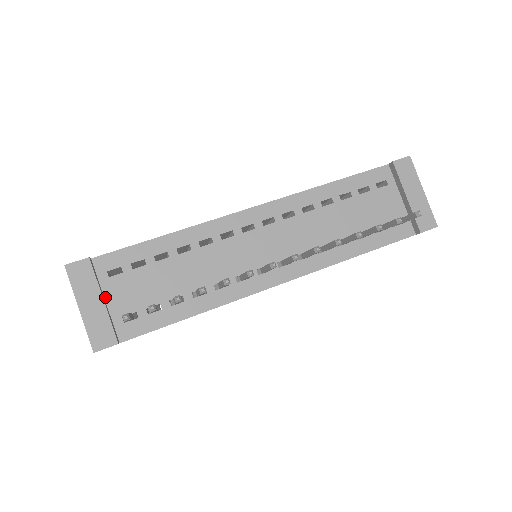
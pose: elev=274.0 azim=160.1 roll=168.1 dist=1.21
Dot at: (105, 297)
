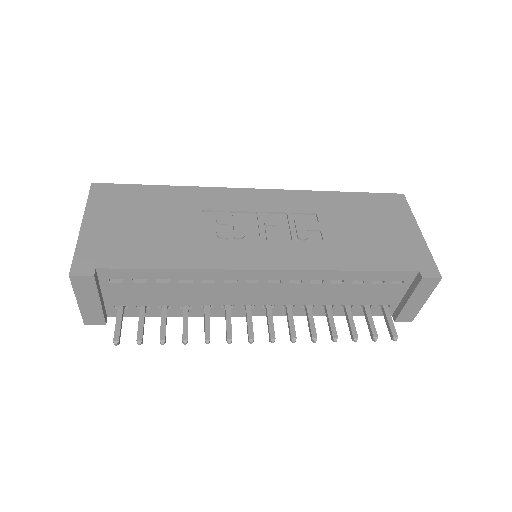
Dot at: (102, 293)
